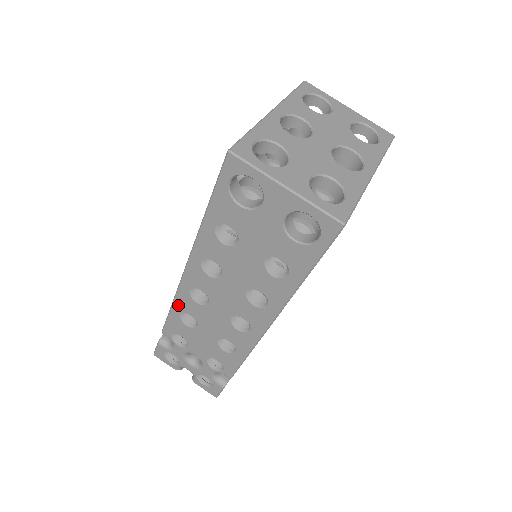
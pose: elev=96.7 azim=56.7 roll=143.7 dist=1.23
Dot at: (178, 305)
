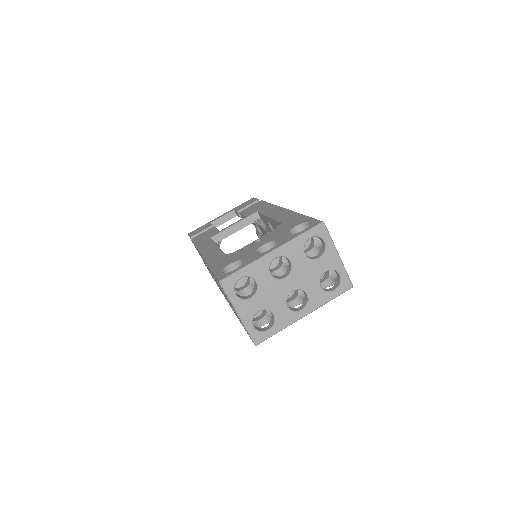
Dot at: occluded
